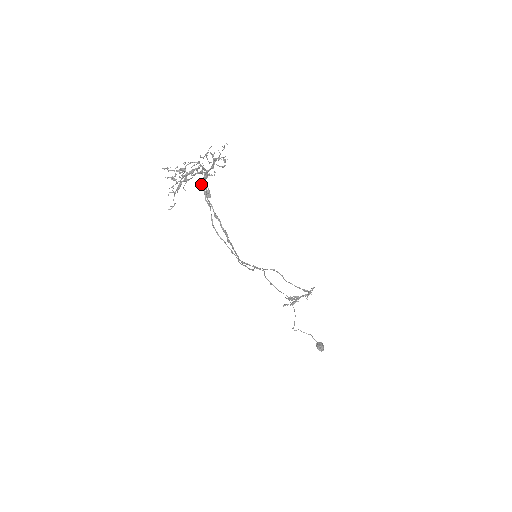
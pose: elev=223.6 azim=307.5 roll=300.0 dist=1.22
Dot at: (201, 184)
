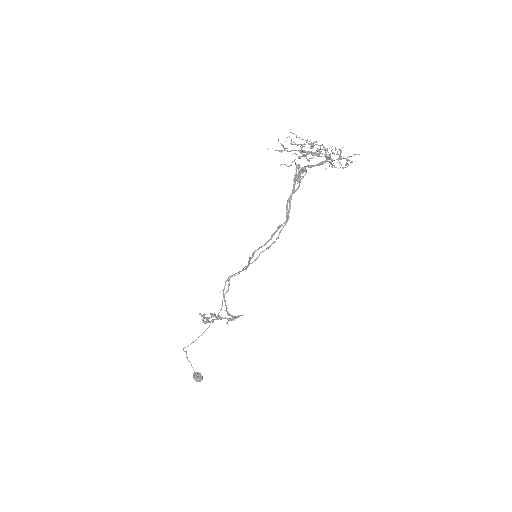
Dot at: occluded
